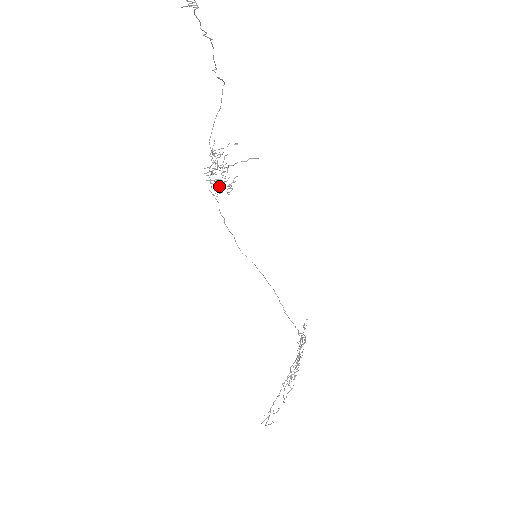
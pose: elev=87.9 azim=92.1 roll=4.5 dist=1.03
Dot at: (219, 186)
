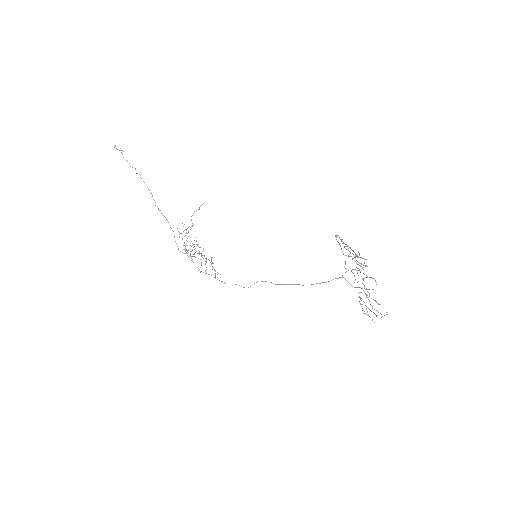
Dot at: (197, 245)
